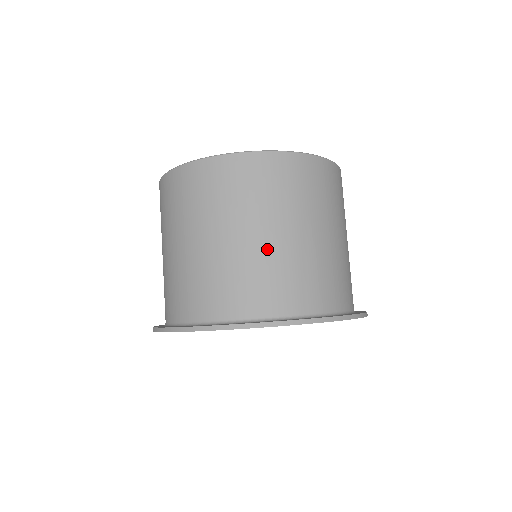
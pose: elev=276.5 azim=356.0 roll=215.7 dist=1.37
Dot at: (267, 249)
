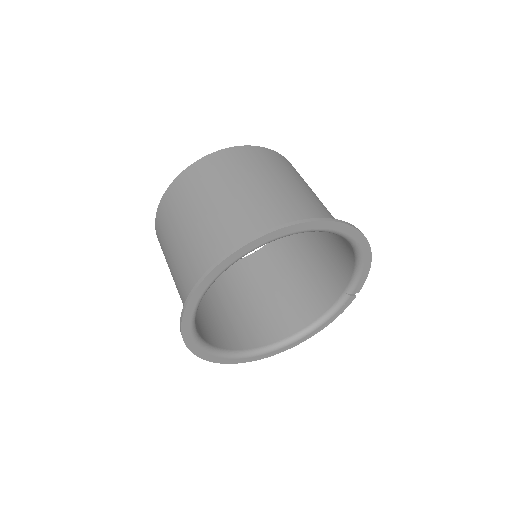
Dot at: (248, 197)
